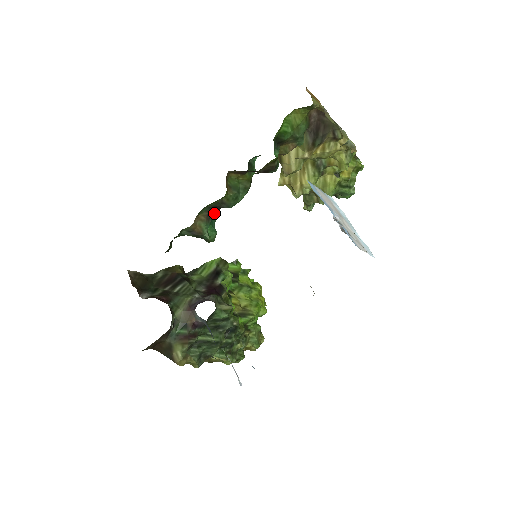
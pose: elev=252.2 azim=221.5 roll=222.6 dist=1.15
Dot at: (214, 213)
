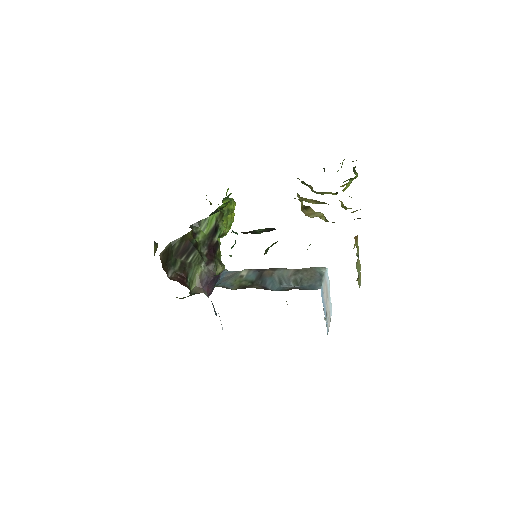
Dot at: occluded
